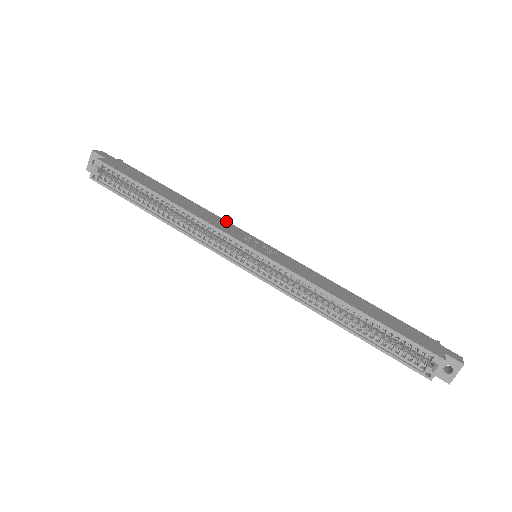
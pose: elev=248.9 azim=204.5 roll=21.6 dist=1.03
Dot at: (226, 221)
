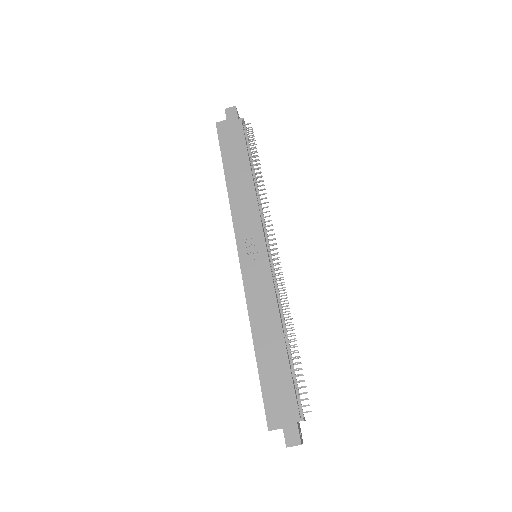
Dot at: (258, 214)
